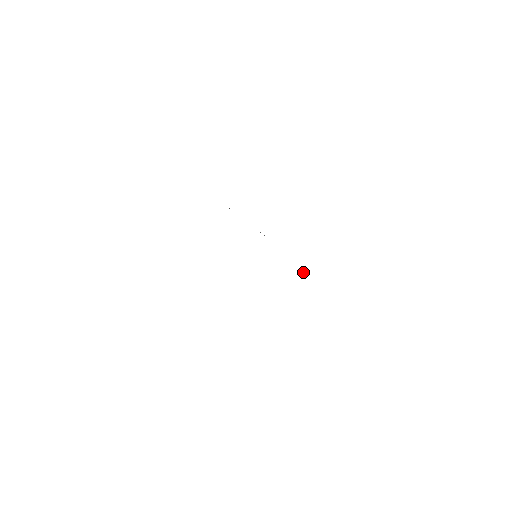
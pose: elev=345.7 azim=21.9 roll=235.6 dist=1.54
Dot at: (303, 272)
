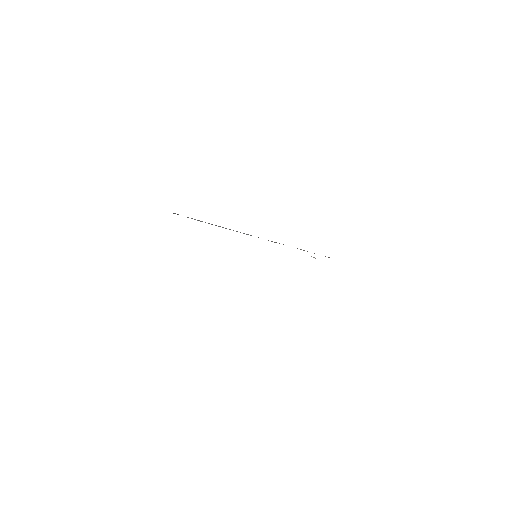
Dot at: occluded
